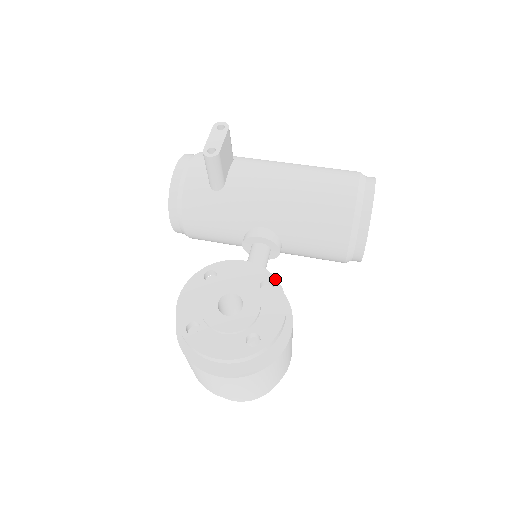
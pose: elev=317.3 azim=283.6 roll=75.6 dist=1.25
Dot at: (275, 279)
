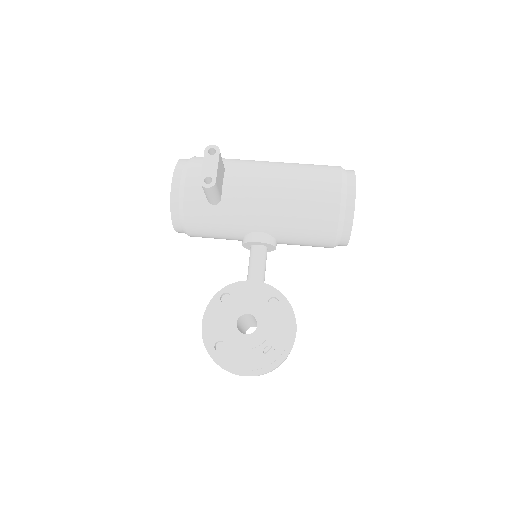
Dot at: (280, 296)
